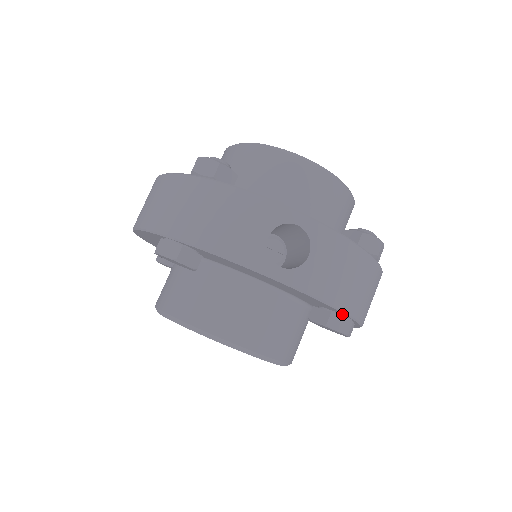
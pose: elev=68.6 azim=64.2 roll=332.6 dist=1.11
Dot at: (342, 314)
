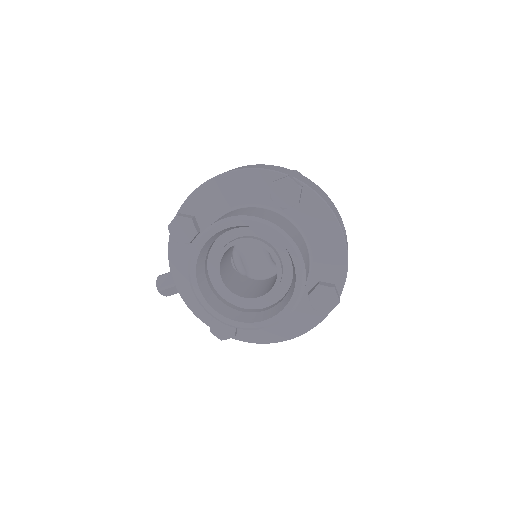
Dot at: (337, 290)
